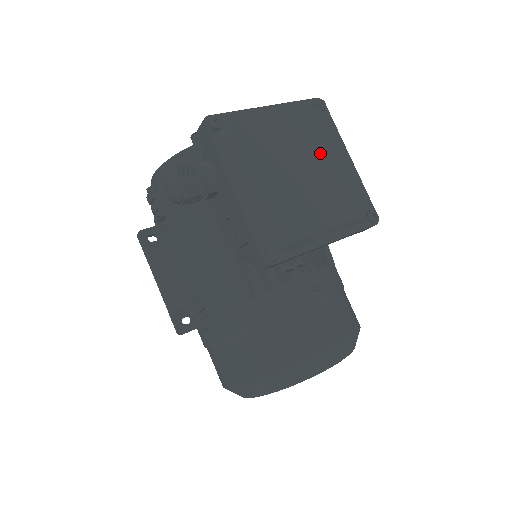
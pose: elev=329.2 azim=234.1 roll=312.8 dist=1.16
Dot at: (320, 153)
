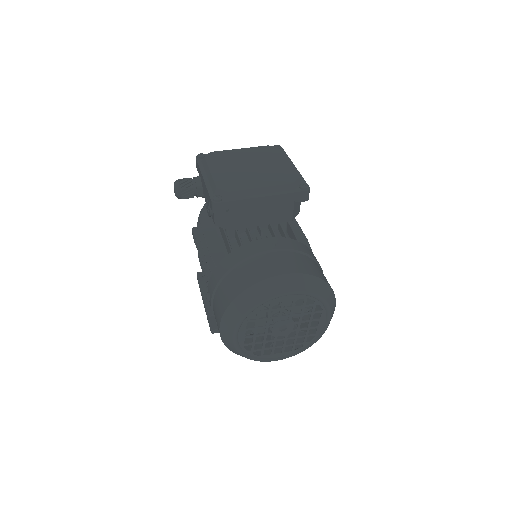
Dot at: (266, 161)
